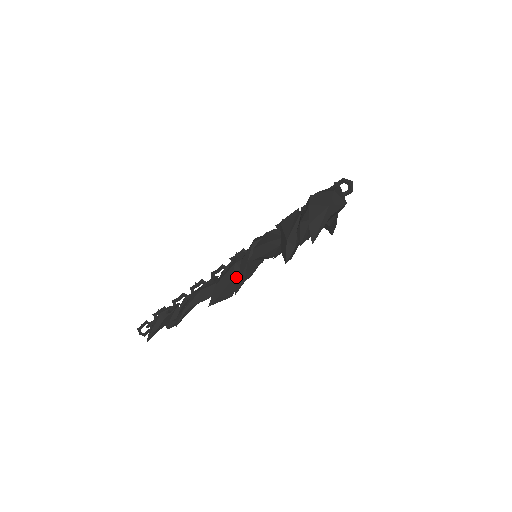
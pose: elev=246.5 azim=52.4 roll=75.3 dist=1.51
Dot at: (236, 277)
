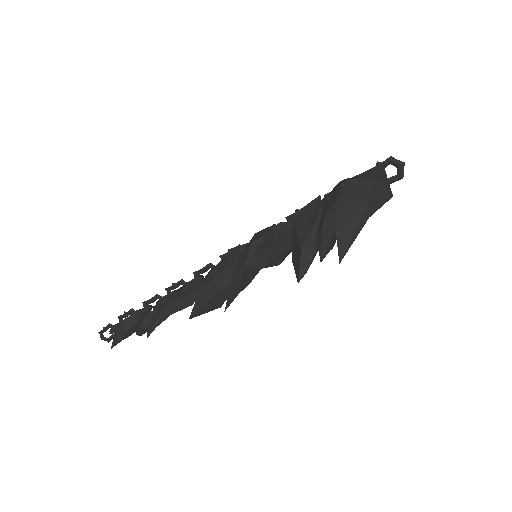
Dot at: (227, 284)
